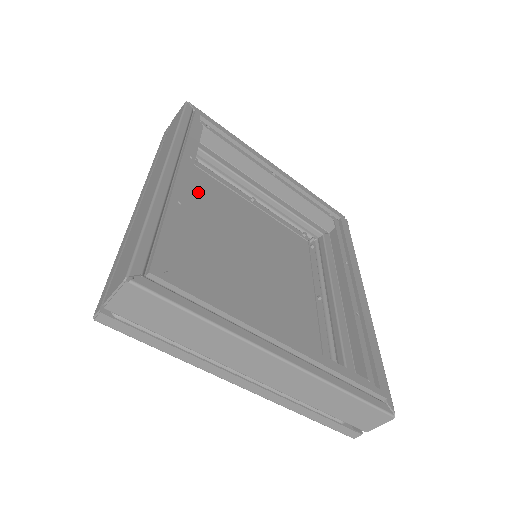
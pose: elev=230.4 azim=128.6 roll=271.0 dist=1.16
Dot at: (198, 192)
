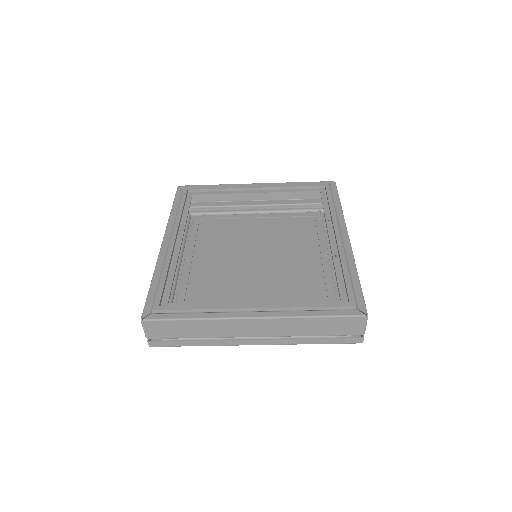
Dot at: (210, 236)
